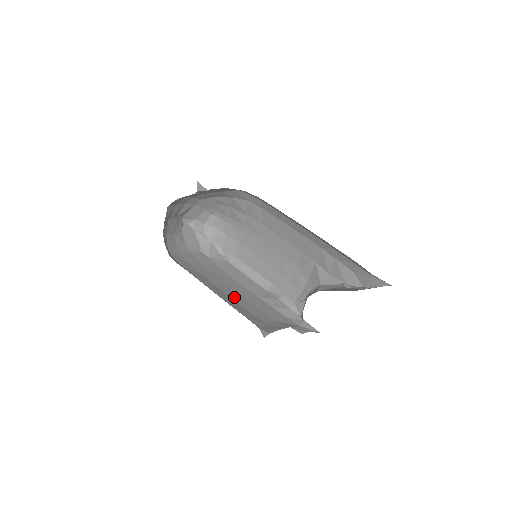
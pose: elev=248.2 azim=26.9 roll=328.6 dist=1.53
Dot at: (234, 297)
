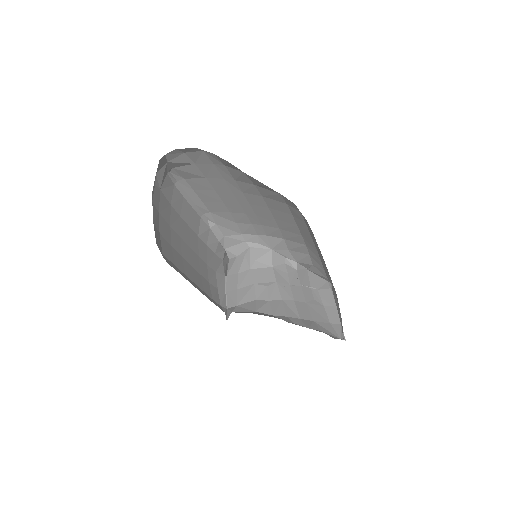
Dot at: (194, 263)
